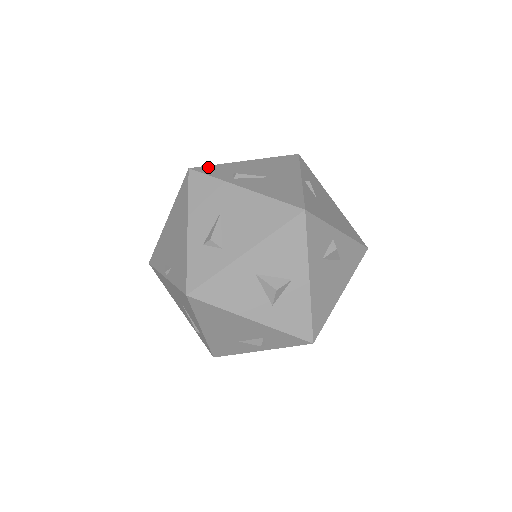
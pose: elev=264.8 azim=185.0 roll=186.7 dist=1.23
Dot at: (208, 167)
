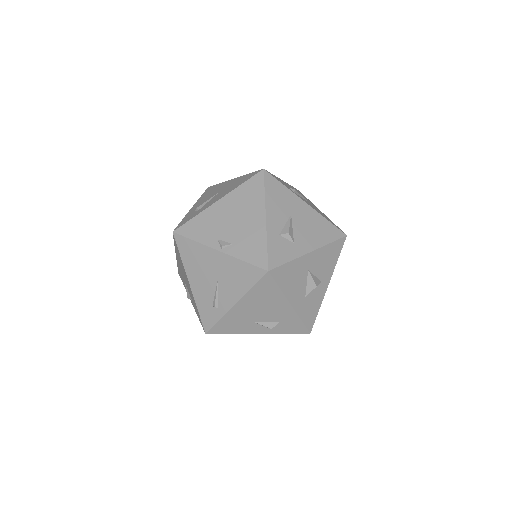
Dot at: (272, 174)
